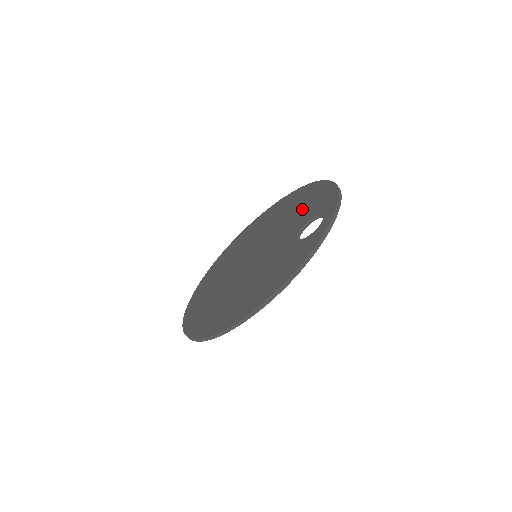
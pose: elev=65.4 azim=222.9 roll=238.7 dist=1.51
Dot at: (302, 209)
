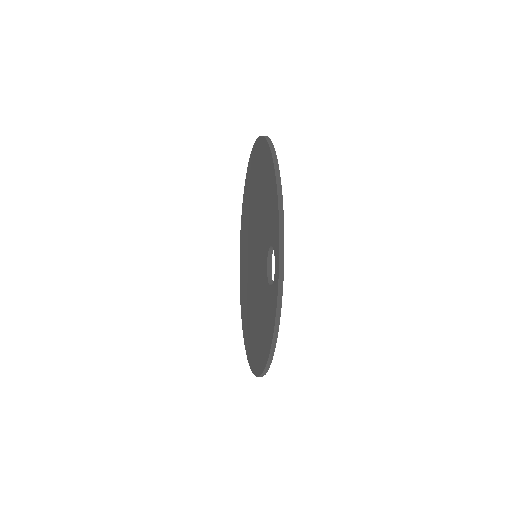
Dot at: (265, 206)
